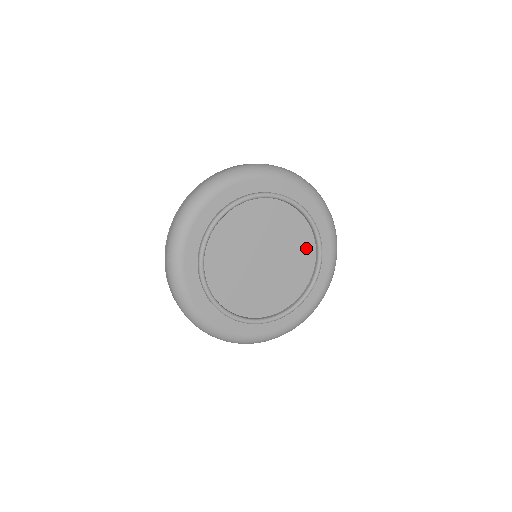
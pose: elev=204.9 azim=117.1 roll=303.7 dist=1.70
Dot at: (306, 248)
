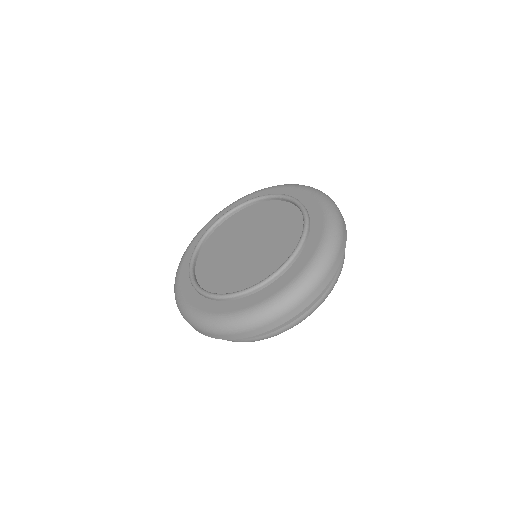
Dot at: (291, 219)
